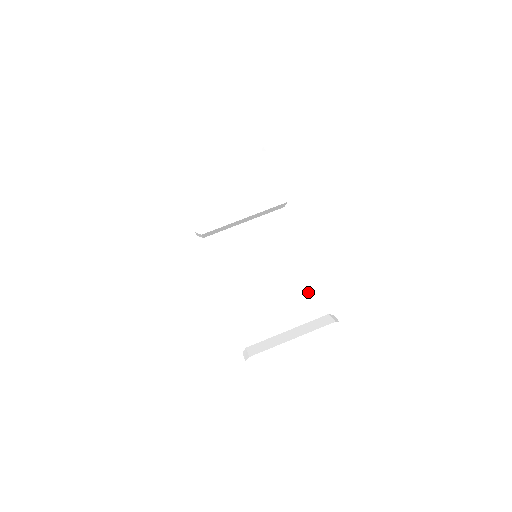
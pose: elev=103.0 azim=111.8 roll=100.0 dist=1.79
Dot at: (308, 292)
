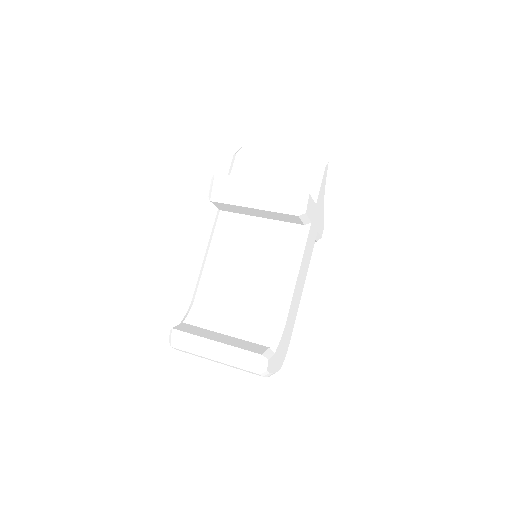
Dot at: (270, 316)
